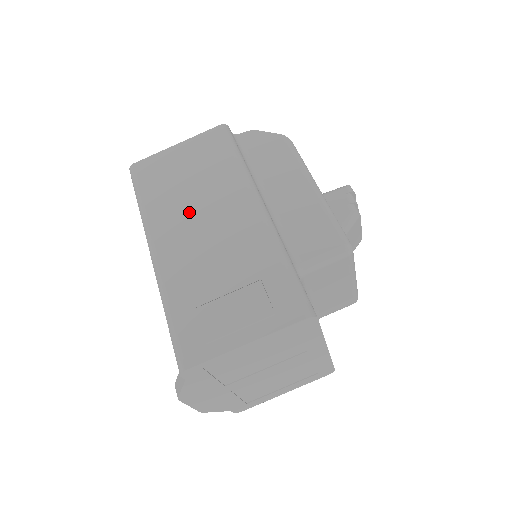
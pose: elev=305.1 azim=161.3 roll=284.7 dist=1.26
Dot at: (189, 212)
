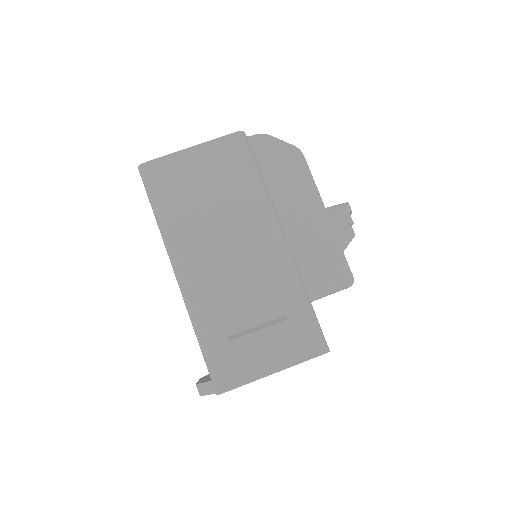
Dot at: (213, 235)
